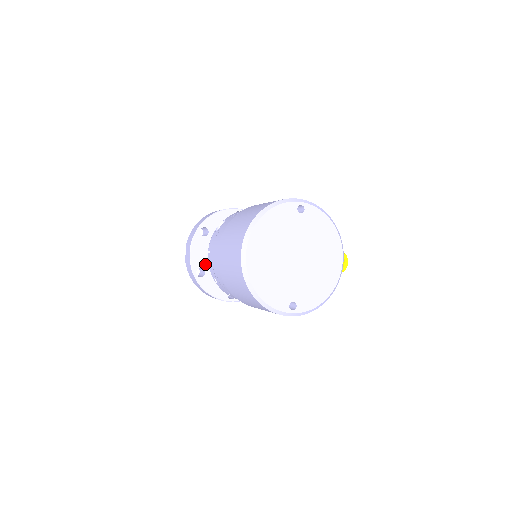
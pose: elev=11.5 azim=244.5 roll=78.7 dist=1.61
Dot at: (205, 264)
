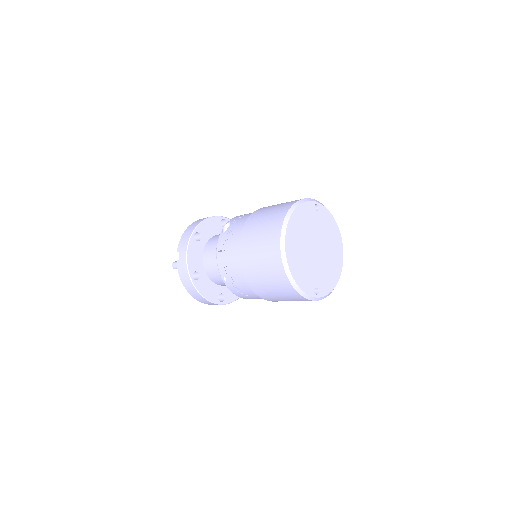
Dot at: (199, 268)
